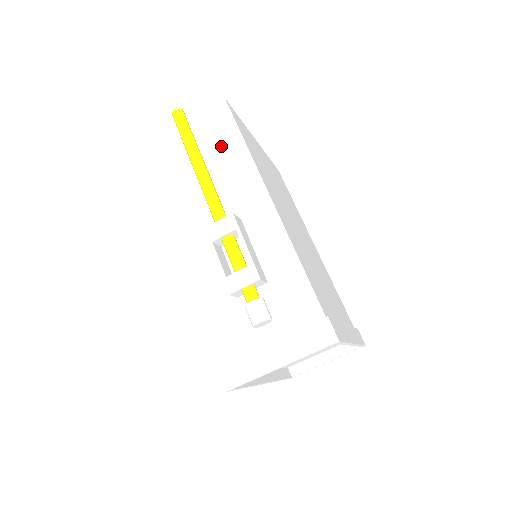
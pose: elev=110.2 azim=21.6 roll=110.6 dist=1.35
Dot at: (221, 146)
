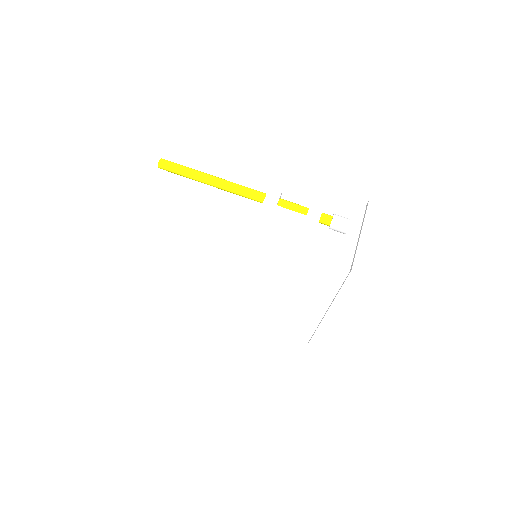
Dot at: (210, 169)
